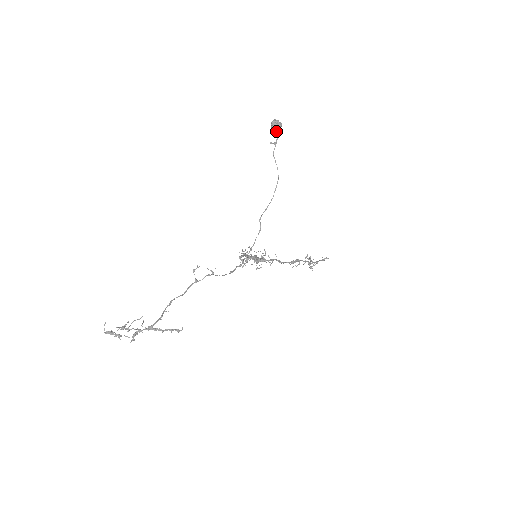
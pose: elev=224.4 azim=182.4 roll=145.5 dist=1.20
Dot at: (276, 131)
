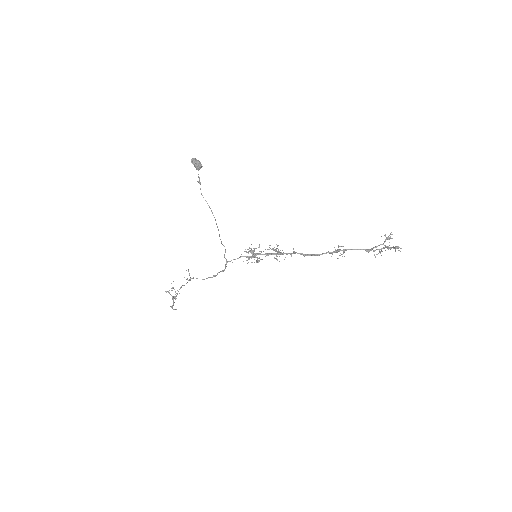
Dot at: (198, 170)
